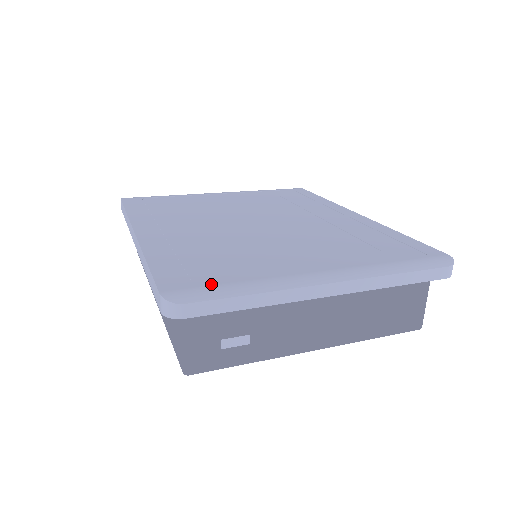
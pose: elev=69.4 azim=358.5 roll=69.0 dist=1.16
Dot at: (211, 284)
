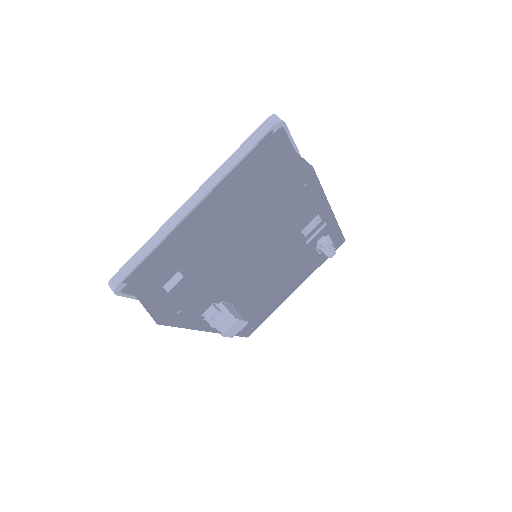
Dot at: occluded
